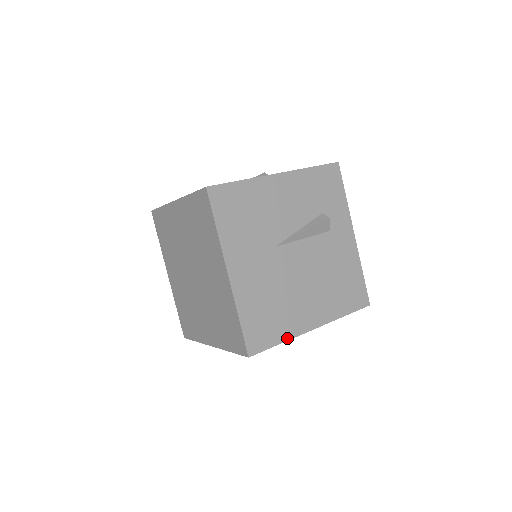
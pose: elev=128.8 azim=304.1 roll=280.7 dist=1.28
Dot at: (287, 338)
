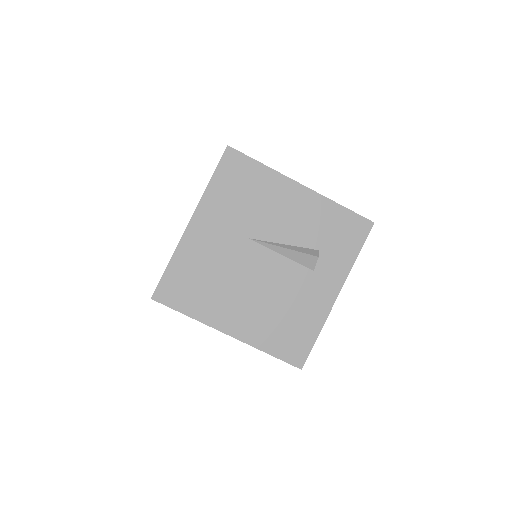
Dot at: (196, 317)
